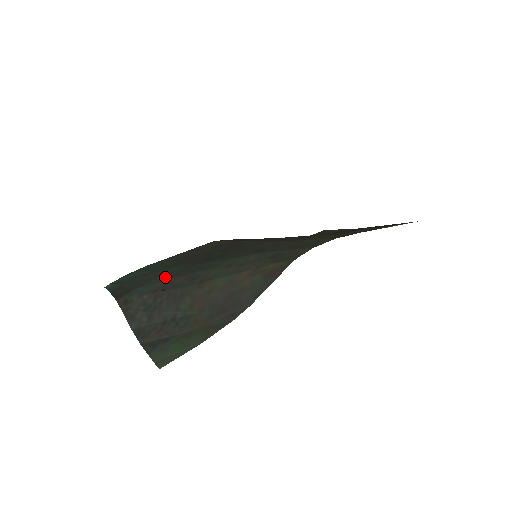
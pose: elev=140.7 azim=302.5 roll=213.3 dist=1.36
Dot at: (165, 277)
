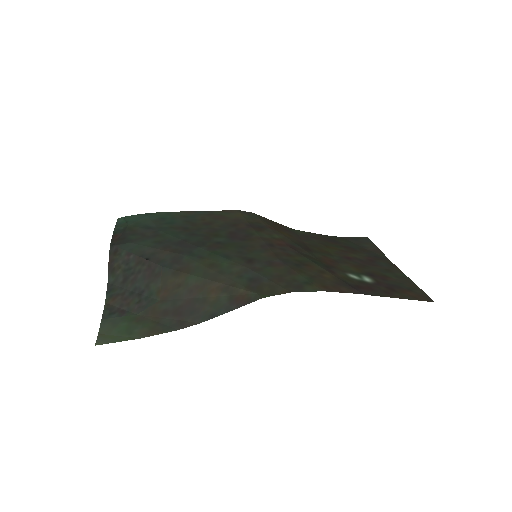
Dot at: (158, 244)
